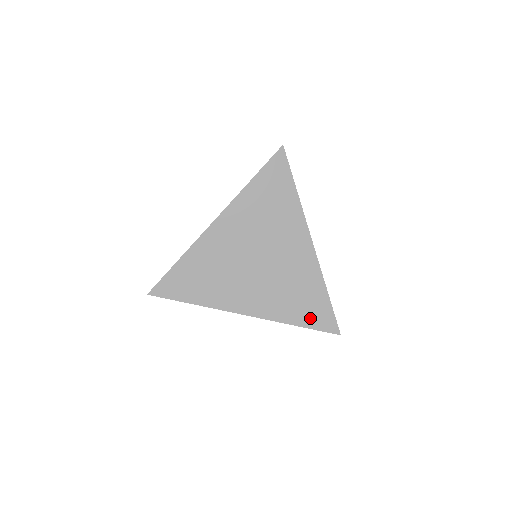
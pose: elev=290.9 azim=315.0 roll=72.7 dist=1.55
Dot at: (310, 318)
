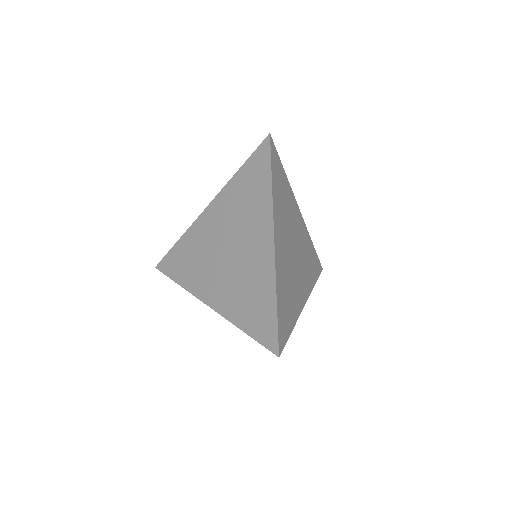
Dot at: (255, 326)
